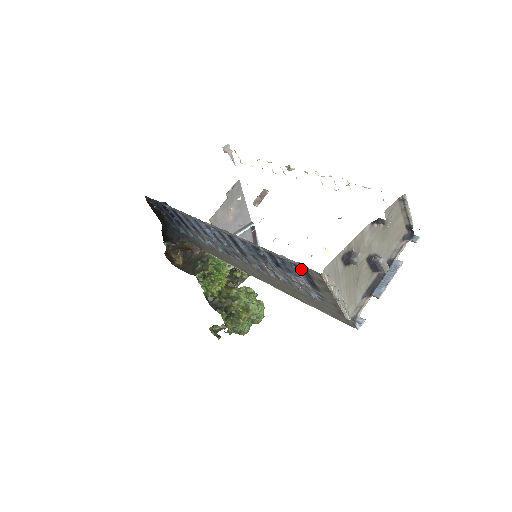
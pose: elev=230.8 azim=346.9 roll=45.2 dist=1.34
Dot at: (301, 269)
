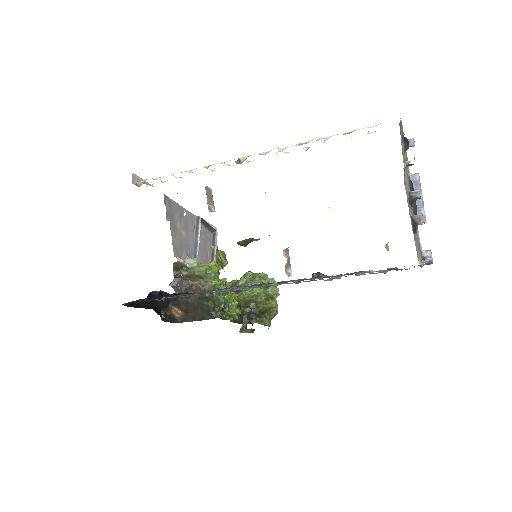
Dot at: occluded
